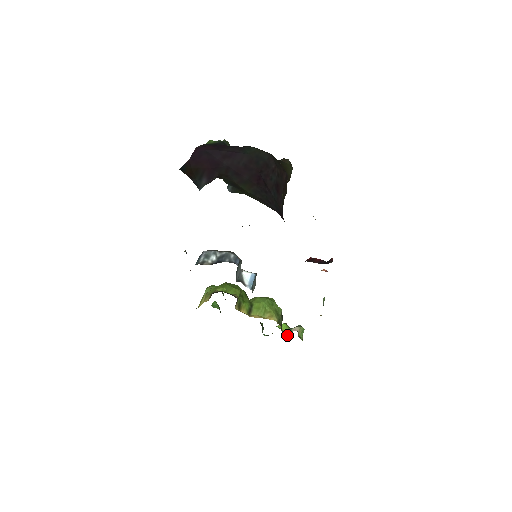
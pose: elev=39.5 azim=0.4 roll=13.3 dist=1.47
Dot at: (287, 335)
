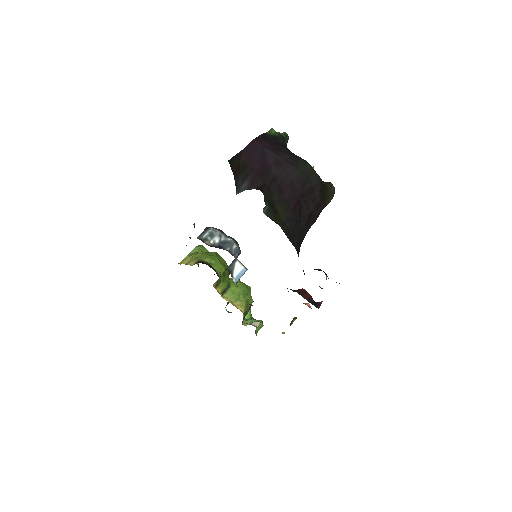
Dot at: occluded
